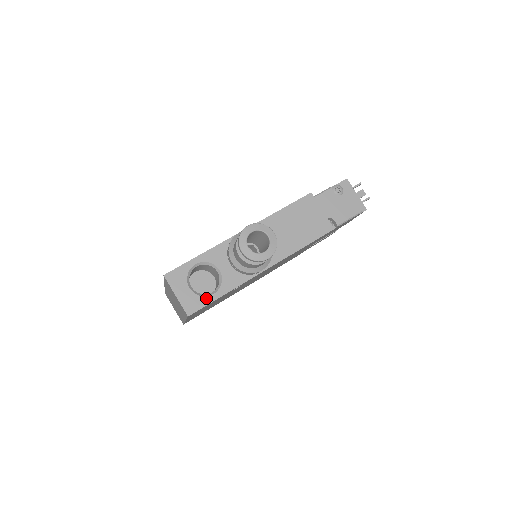
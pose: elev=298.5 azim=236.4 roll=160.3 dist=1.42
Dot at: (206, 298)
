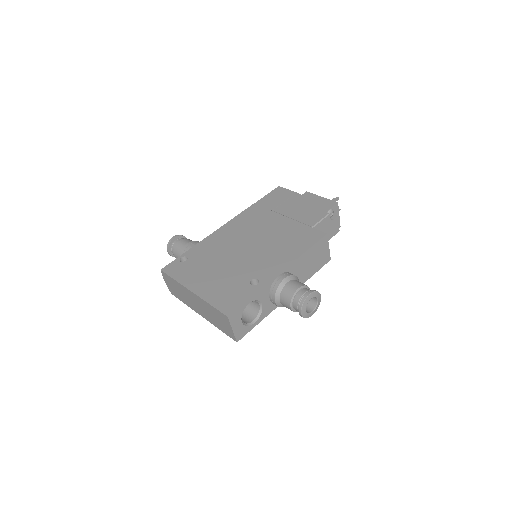
Dot at: (250, 327)
